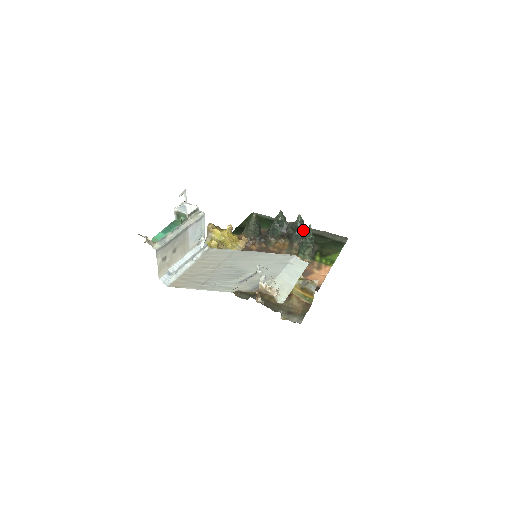
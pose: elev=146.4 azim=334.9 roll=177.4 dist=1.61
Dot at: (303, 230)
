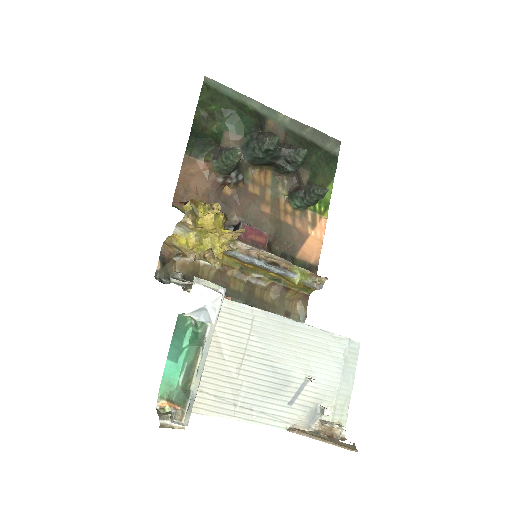
Dot at: (301, 163)
